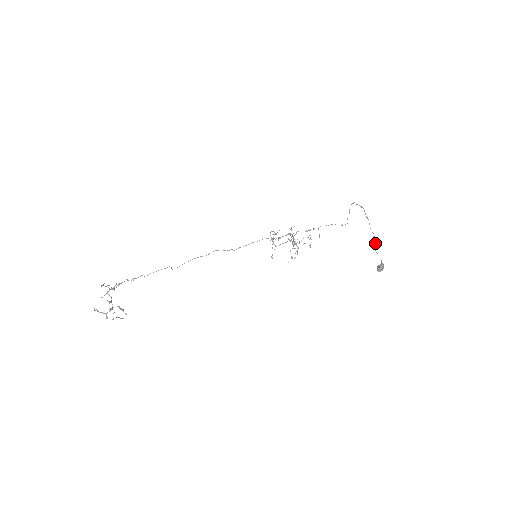
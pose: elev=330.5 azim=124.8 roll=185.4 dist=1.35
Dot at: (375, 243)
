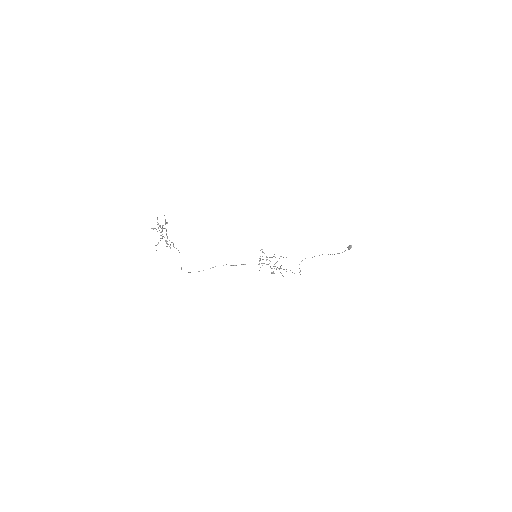
Dot at: (334, 254)
